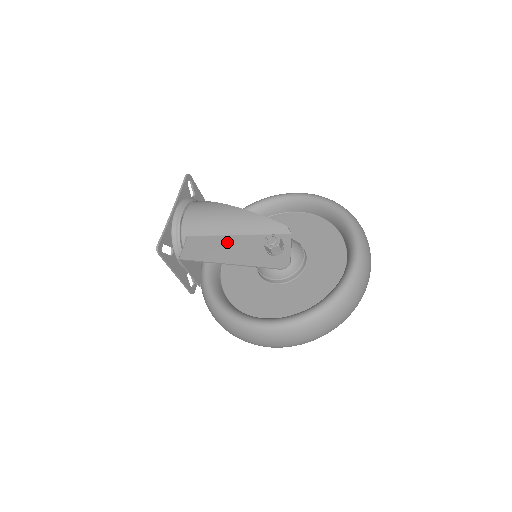
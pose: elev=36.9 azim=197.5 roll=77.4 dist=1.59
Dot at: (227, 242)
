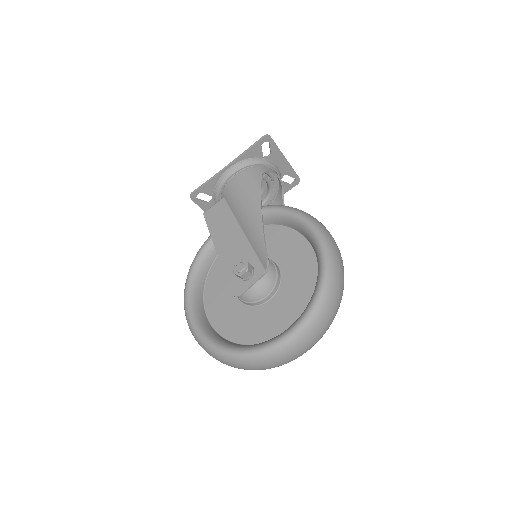
Dot at: (233, 231)
